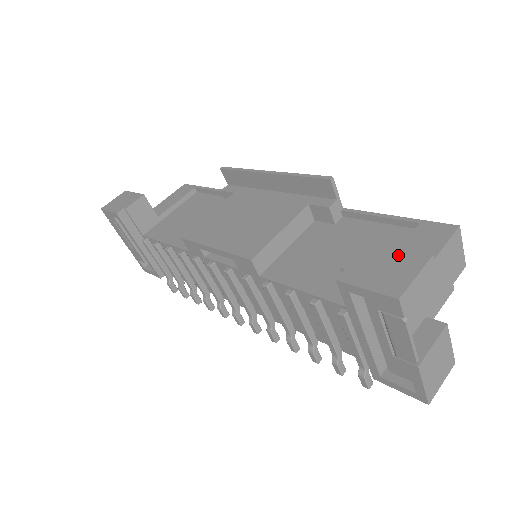
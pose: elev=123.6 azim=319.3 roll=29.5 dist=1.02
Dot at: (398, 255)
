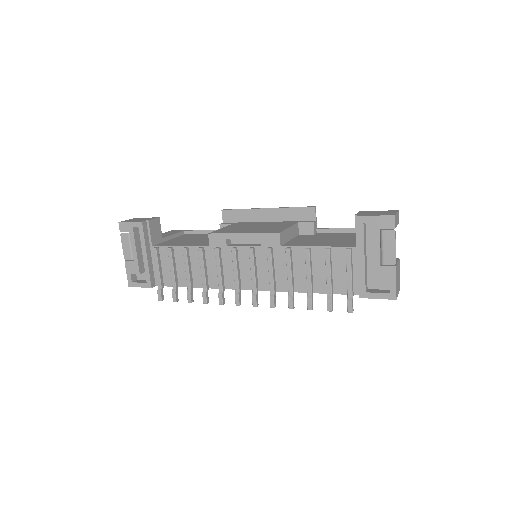
Dot at: (382, 211)
